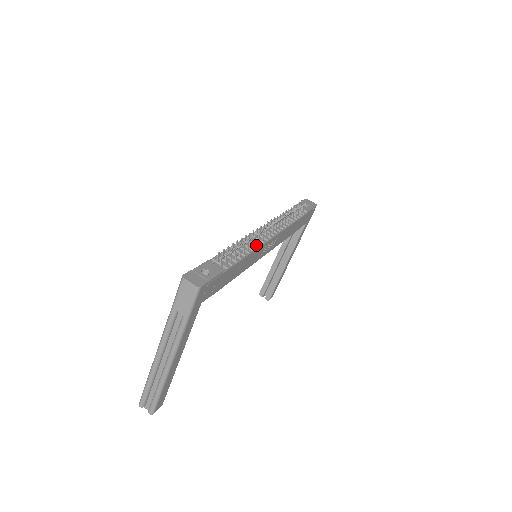
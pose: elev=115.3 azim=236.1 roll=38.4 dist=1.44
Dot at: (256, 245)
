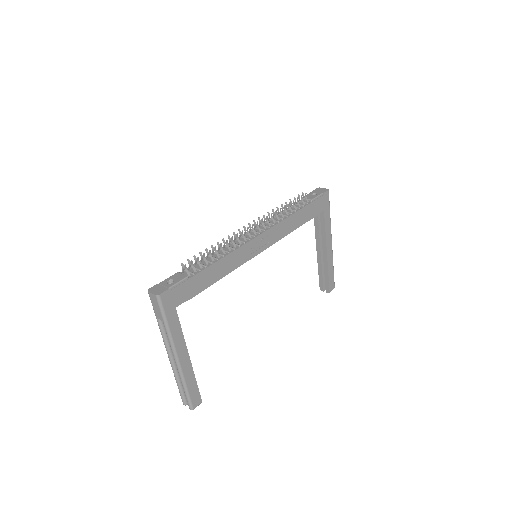
Dot at: (235, 247)
